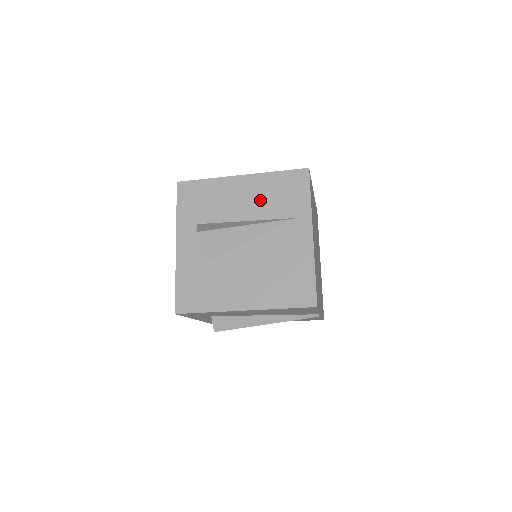
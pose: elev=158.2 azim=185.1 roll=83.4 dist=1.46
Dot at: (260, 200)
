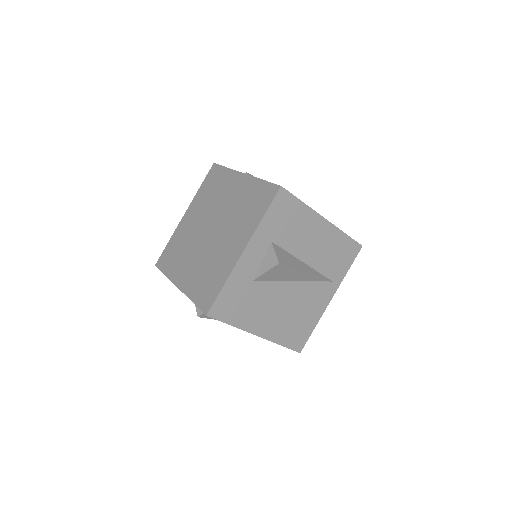
Dot at: (323, 251)
